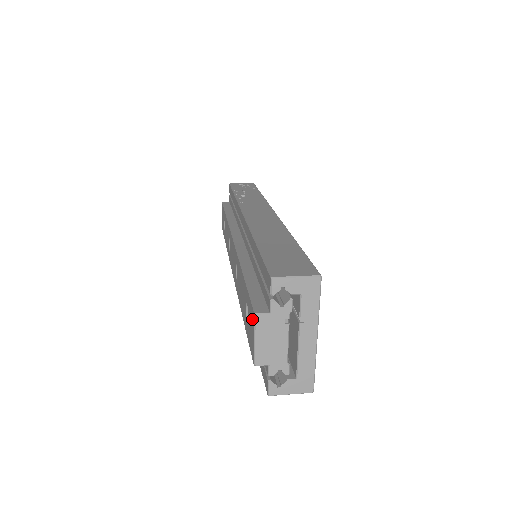
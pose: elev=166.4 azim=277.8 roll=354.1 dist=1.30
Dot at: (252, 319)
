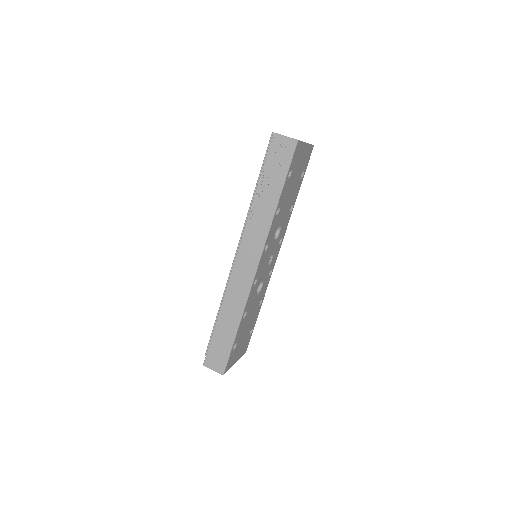
Dot at: occluded
